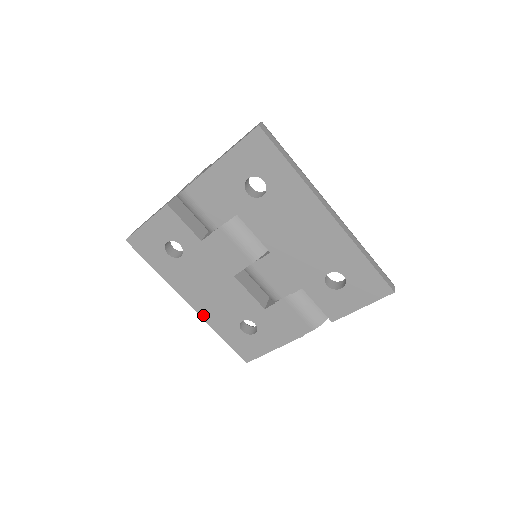
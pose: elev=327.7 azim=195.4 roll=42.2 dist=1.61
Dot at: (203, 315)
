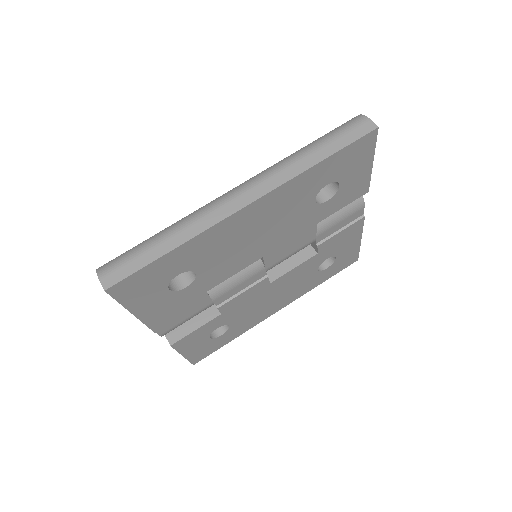
Dot at: (294, 299)
